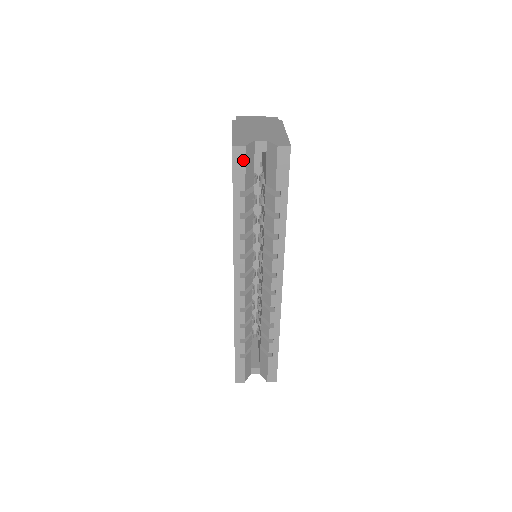
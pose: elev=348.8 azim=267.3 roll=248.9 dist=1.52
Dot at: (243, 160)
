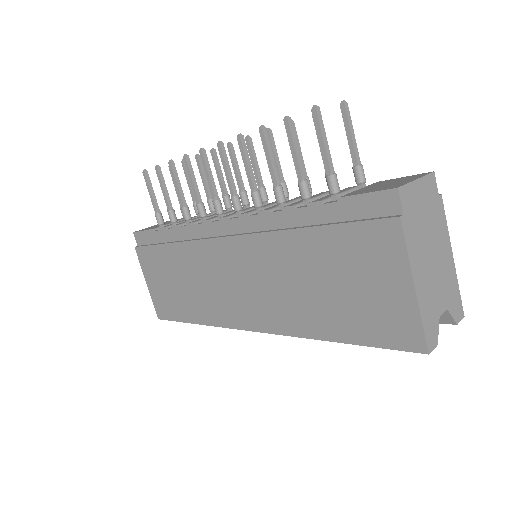
Dot at: occluded
